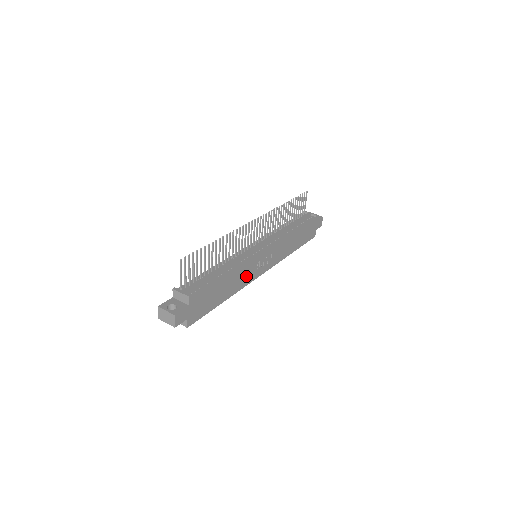
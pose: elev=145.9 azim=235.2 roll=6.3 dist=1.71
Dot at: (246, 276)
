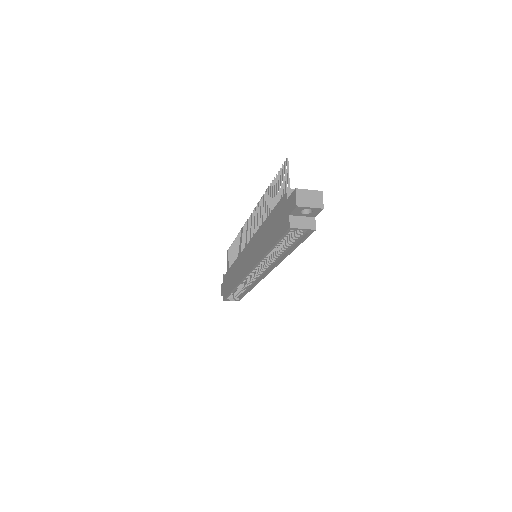
Dot at: occluded
